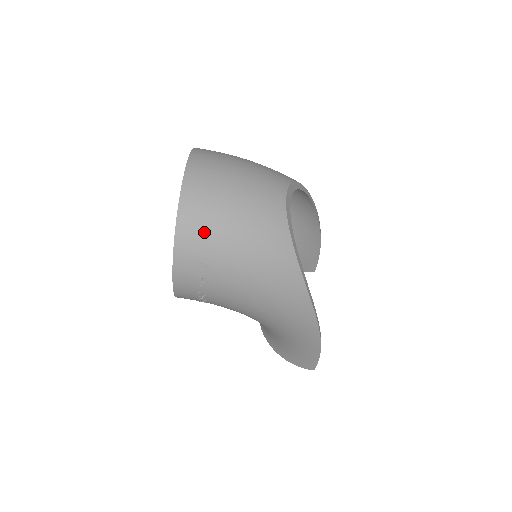
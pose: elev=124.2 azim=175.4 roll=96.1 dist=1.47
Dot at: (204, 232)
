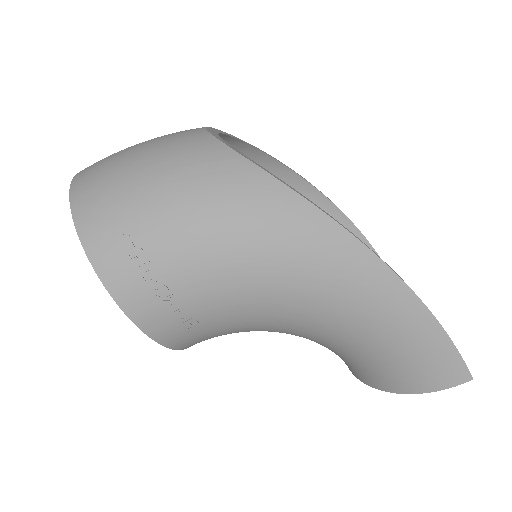
Dot at: (106, 196)
